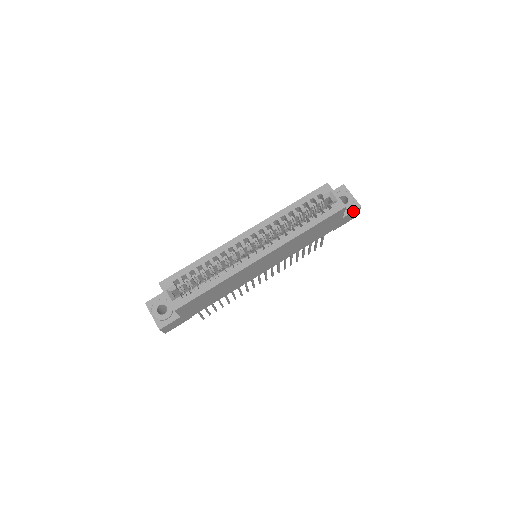
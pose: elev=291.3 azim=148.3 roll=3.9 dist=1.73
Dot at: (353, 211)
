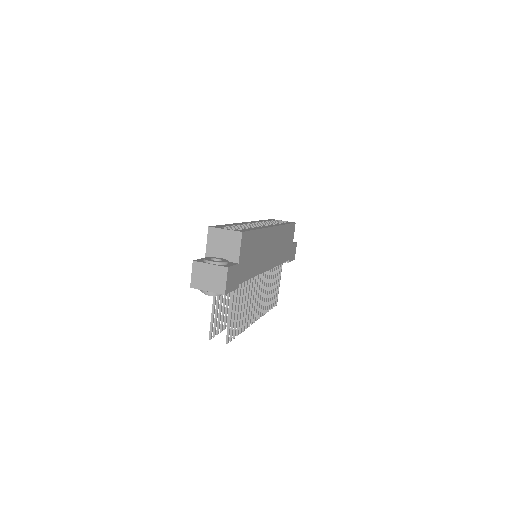
Dot at: (295, 243)
